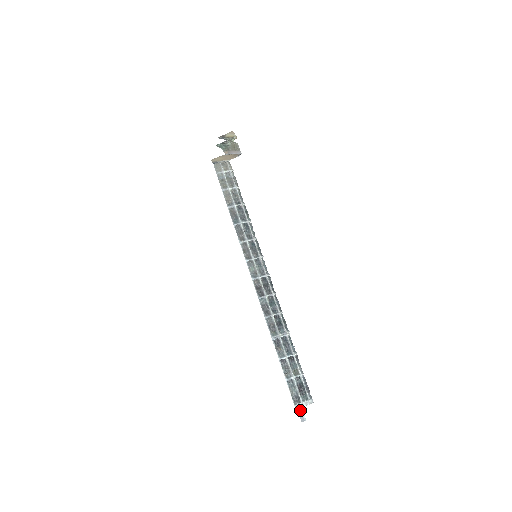
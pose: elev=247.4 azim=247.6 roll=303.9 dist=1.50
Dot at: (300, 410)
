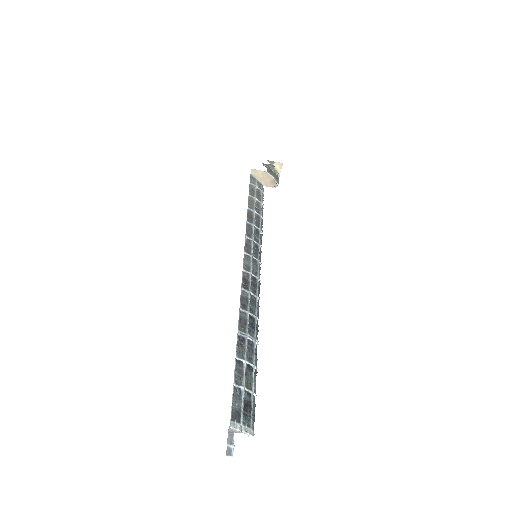
Dot at: (231, 438)
